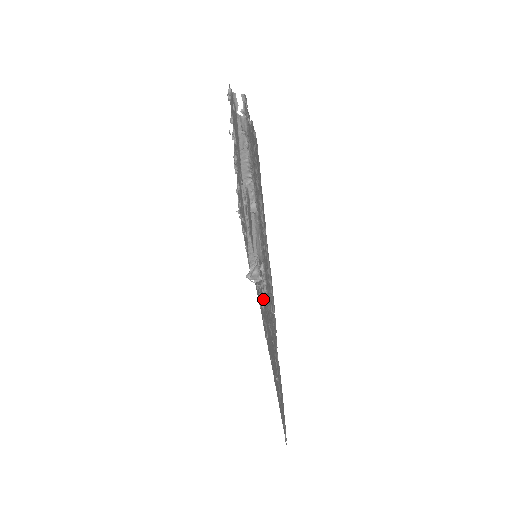
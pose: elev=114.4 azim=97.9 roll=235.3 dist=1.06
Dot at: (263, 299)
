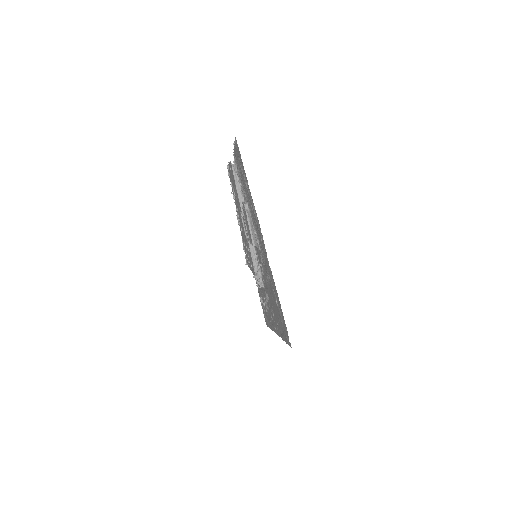
Dot at: (266, 289)
